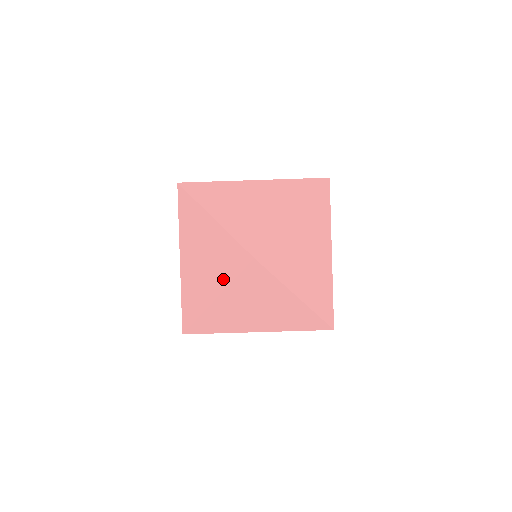
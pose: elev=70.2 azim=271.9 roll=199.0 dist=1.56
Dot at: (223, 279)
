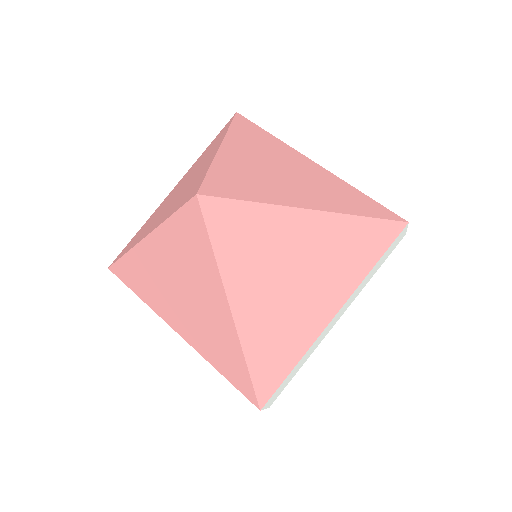
Dot at: (210, 276)
